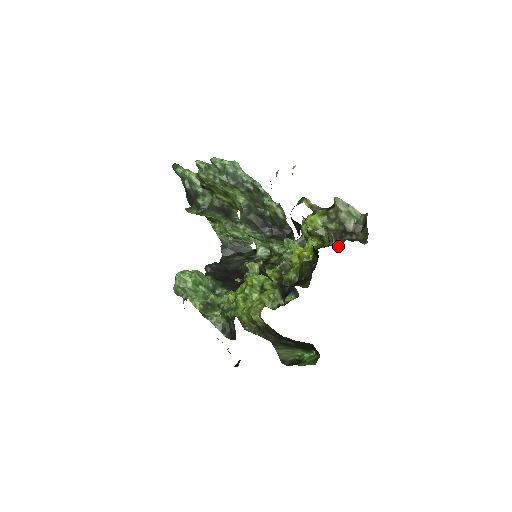
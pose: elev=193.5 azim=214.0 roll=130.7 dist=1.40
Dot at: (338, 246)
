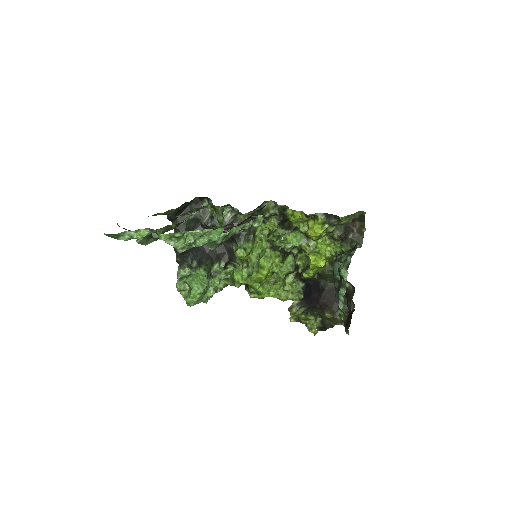
Dot at: (345, 245)
